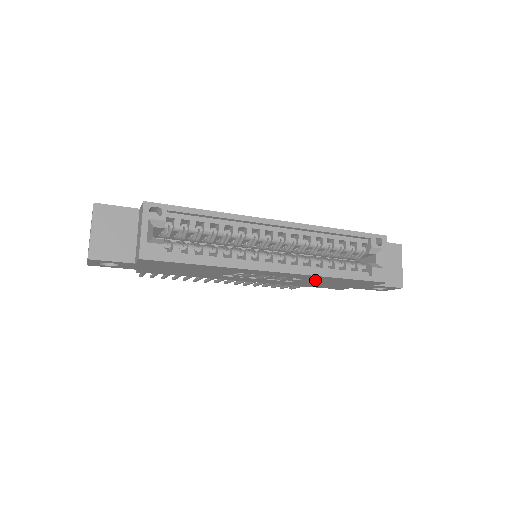
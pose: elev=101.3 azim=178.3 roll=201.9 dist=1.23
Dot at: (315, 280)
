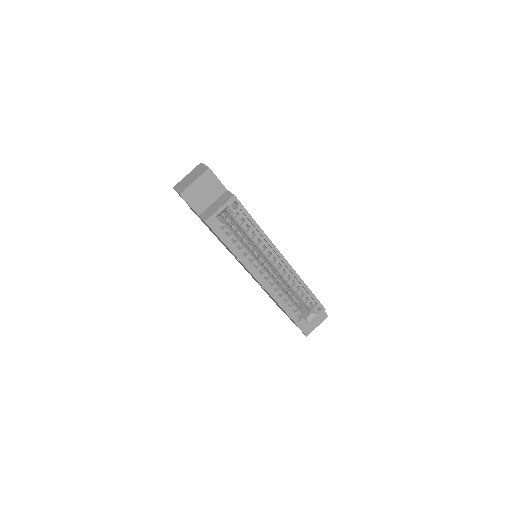
Dot at: (271, 297)
